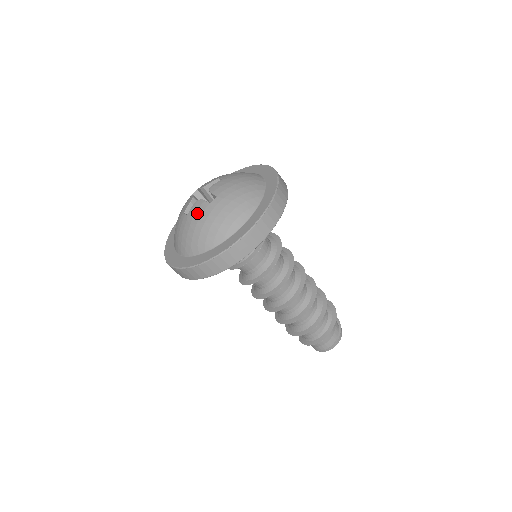
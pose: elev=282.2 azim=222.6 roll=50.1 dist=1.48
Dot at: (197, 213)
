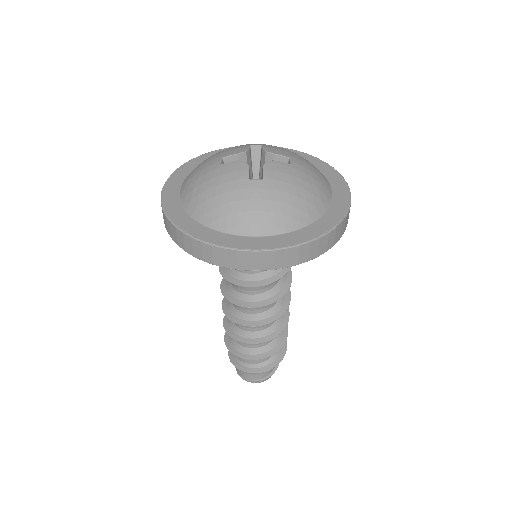
Dot at: (229, 175)
